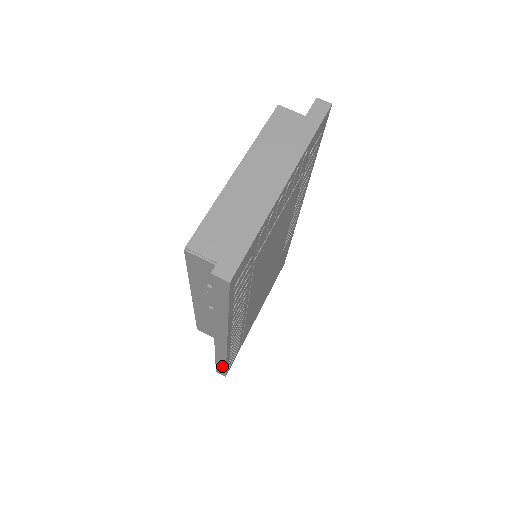
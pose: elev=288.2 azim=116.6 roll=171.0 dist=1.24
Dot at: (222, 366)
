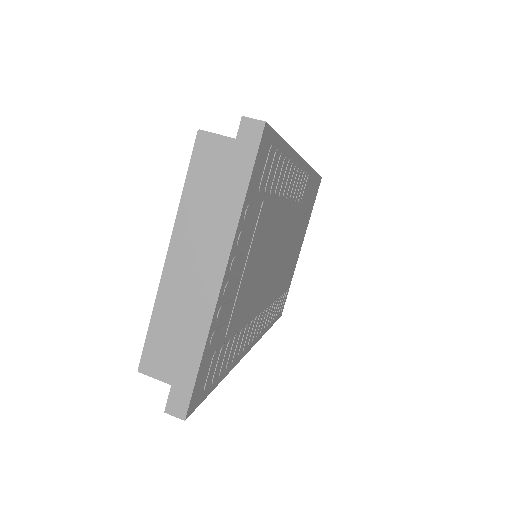
Dot at: occluded
